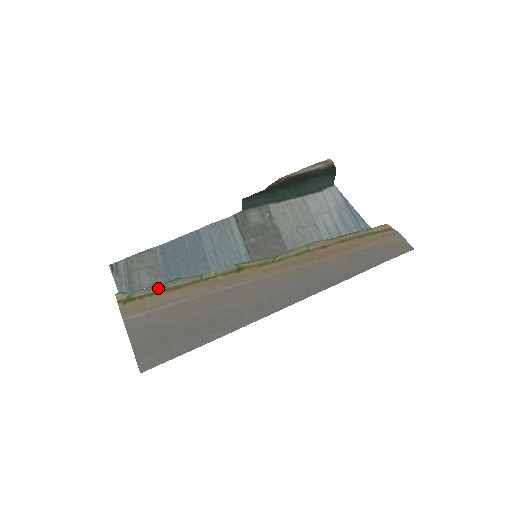
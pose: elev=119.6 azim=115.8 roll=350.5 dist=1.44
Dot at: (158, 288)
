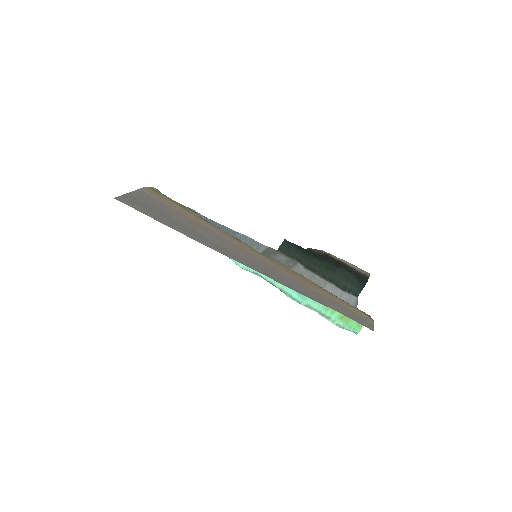
Dot at: (179, 204)
